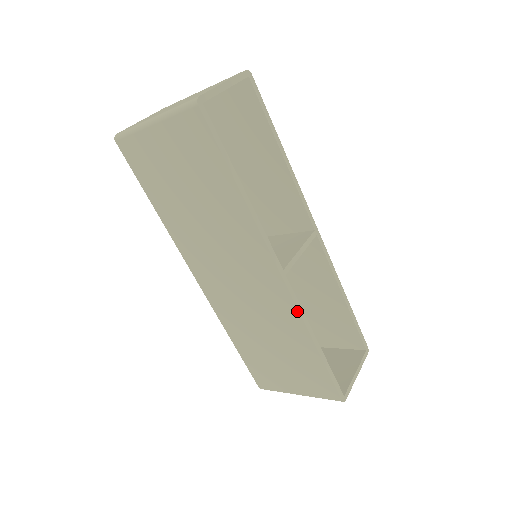
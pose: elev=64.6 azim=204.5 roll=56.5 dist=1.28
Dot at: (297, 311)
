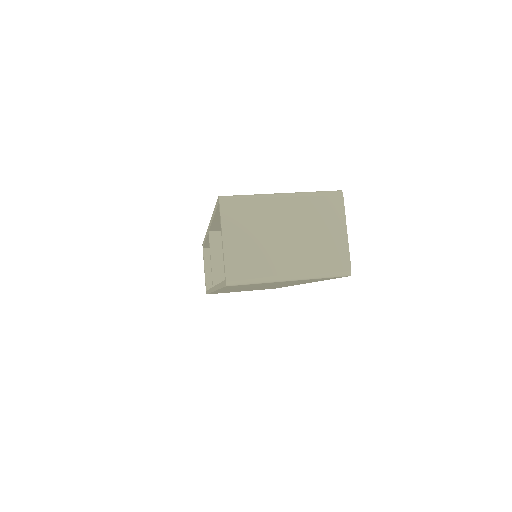
Dot at: occluded
